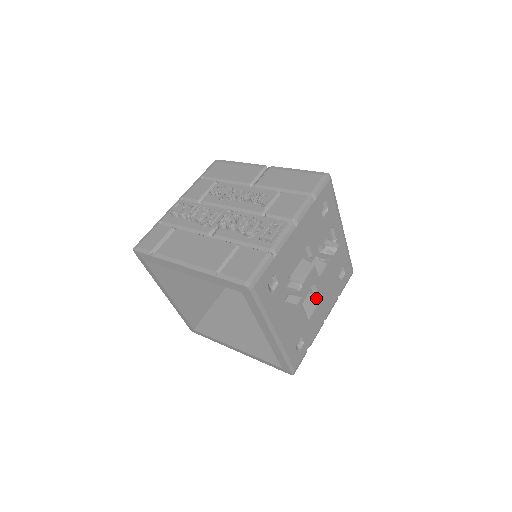
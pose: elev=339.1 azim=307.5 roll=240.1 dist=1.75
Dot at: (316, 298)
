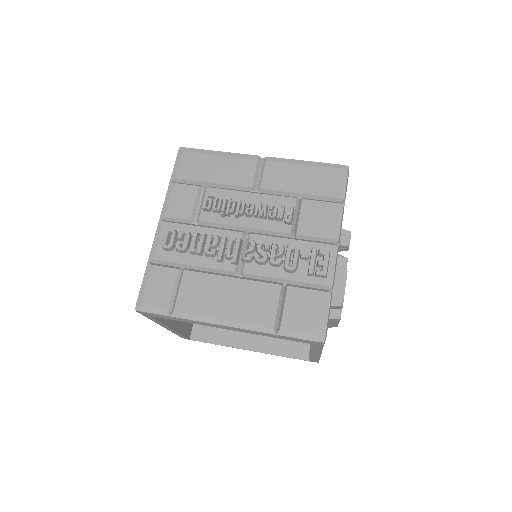
Dot at: occluded
